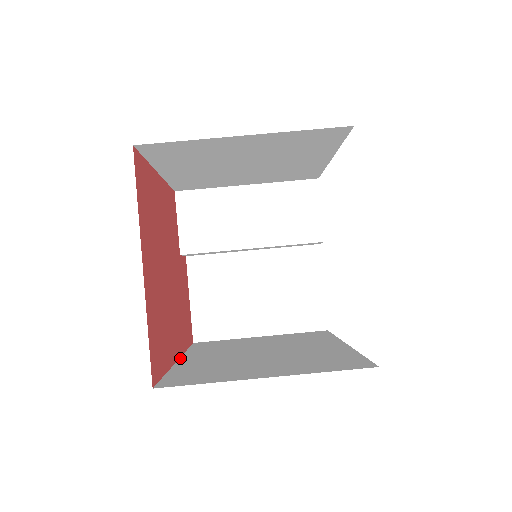
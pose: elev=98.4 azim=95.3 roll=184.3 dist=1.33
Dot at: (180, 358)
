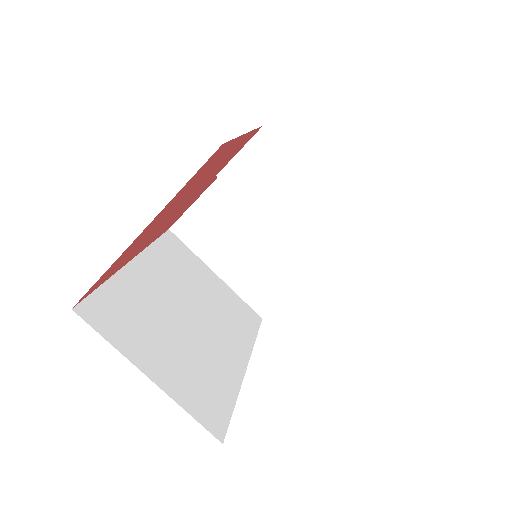
Dot at: (135, 258)
